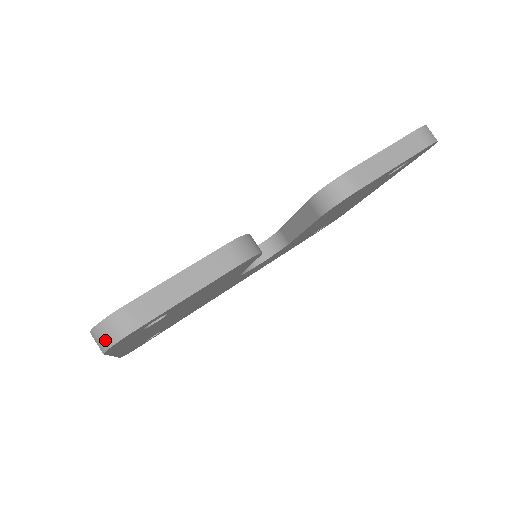
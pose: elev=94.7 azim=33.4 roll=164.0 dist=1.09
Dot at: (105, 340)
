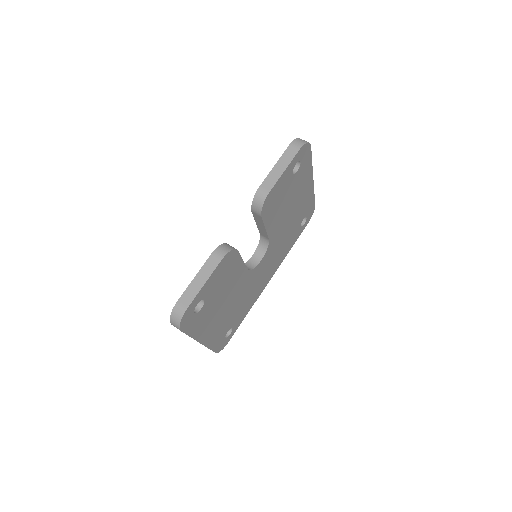
Dot at: (176, 322)
